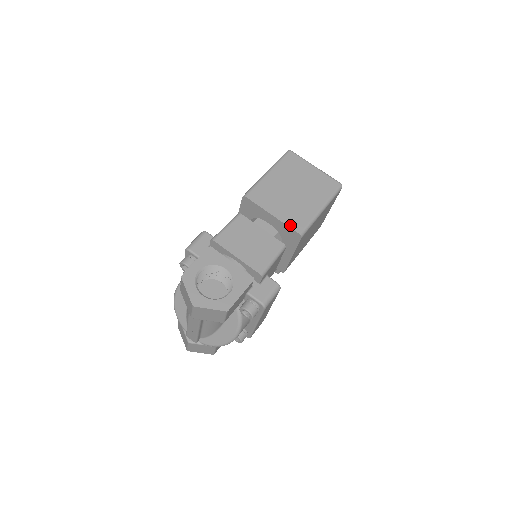
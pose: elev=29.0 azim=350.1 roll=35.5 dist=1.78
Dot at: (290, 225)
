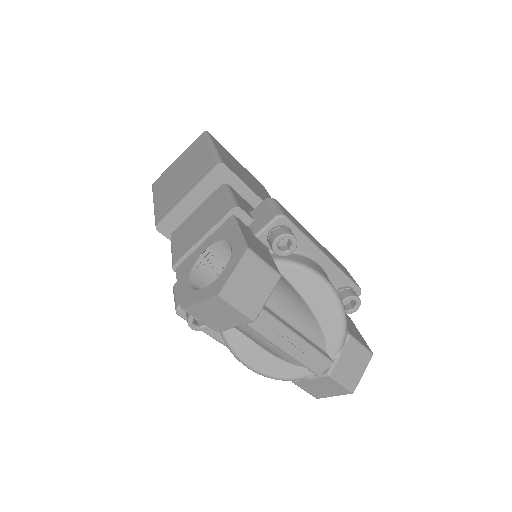
Dot at: (205, 175)
